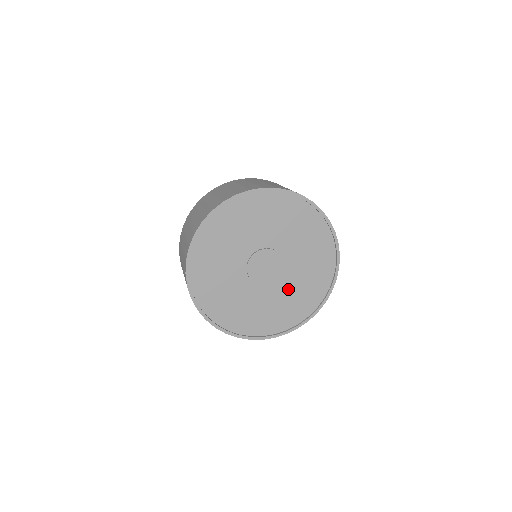
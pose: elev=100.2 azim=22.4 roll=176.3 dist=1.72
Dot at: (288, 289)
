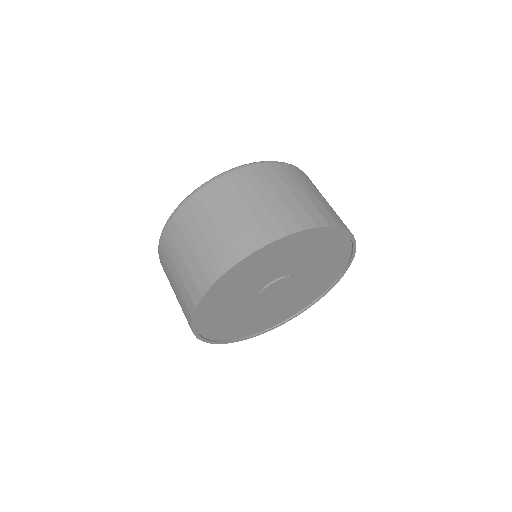
Dot at: (312, 268)
